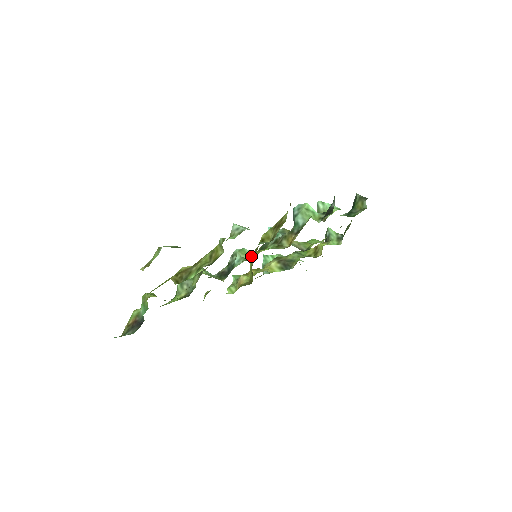
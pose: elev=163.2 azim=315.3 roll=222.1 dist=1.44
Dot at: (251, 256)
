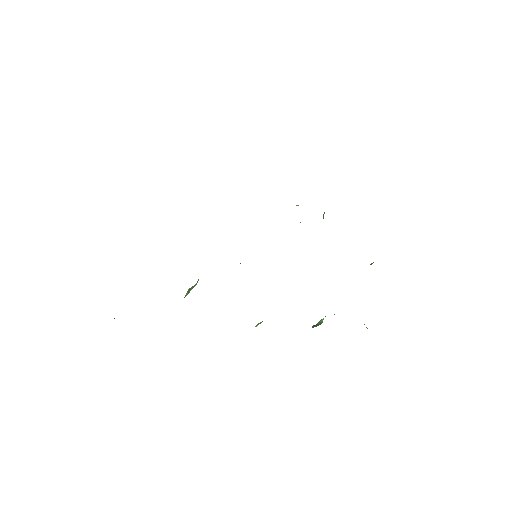
Dot at: occluded
